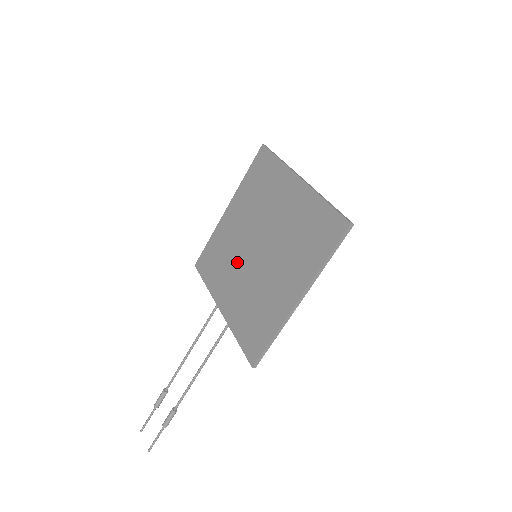
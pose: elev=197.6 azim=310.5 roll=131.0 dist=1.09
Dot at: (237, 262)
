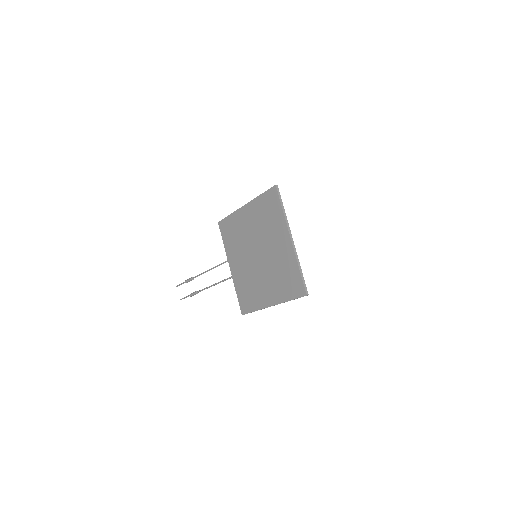
Dot at: (244, 250)
